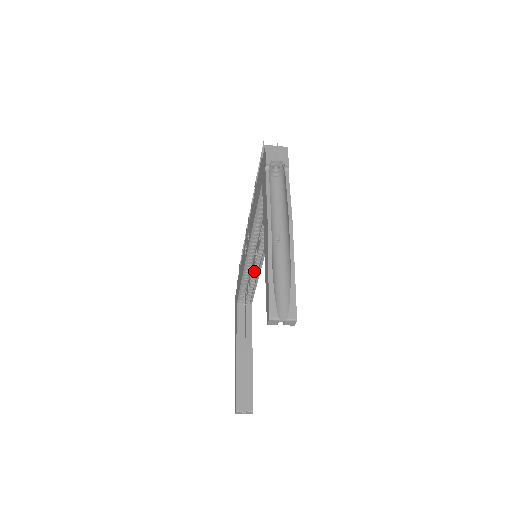
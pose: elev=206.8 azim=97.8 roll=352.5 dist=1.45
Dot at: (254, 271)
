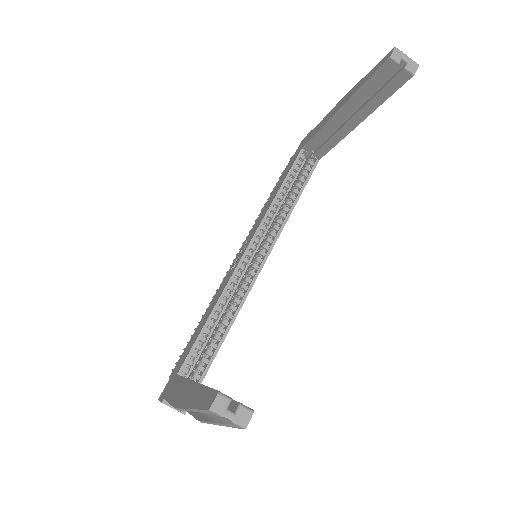
Dot at: (236, 298)
